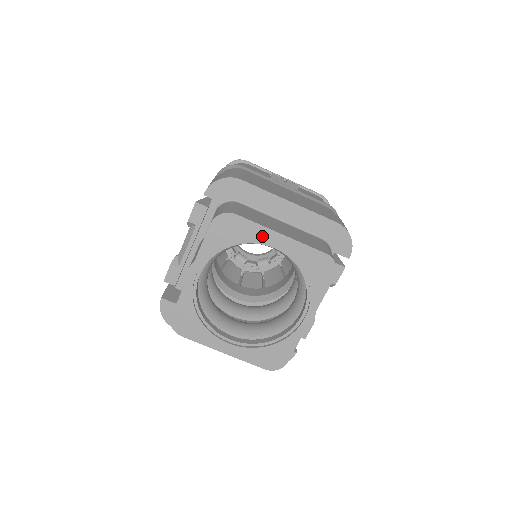
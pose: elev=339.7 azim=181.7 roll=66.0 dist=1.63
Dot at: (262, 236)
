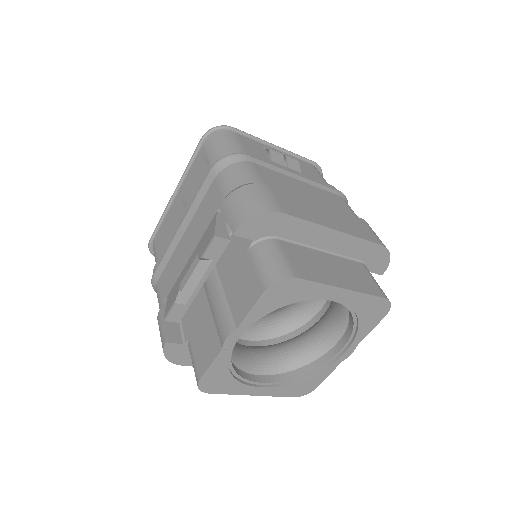
Dot at: (322, 294)
